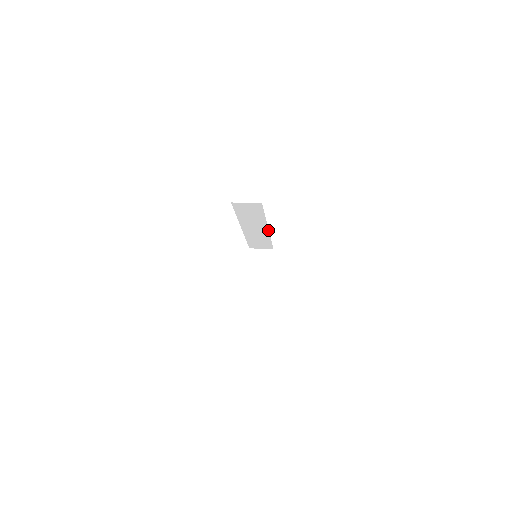
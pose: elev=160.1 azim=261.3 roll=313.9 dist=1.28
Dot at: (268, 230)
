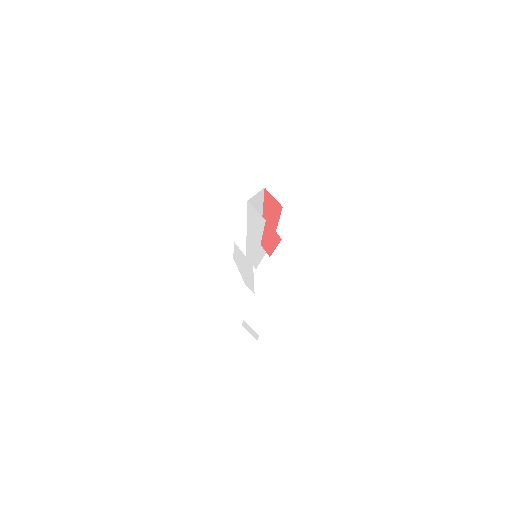
Dot at: occluded
